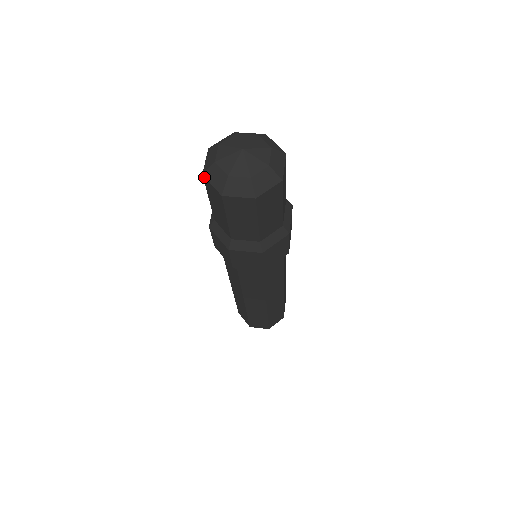
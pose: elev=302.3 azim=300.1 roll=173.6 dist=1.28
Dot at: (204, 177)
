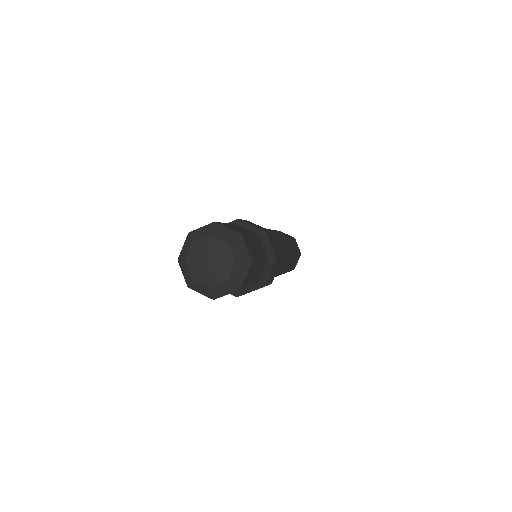
Dot at: (179, 262)
